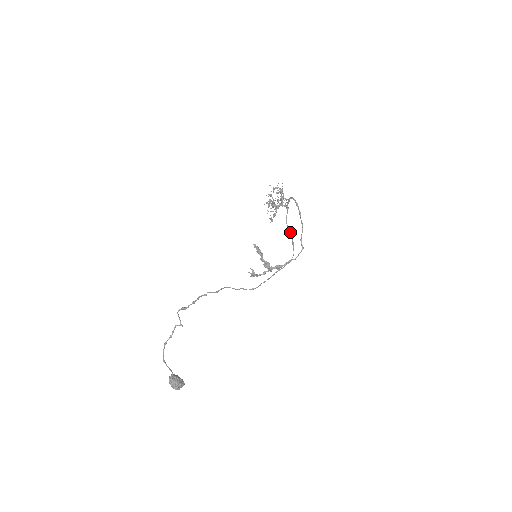
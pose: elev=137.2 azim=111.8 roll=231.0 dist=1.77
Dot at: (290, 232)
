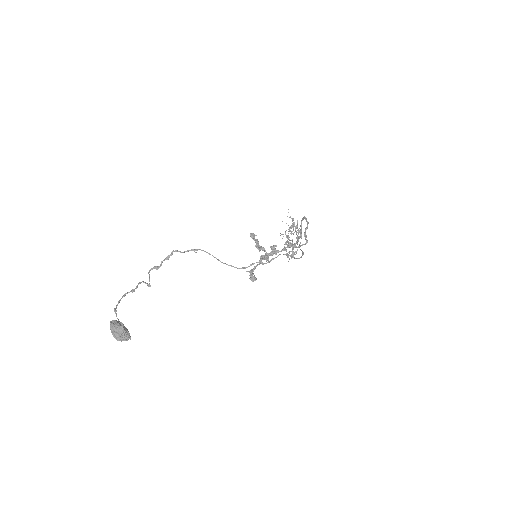
Dot at: (302, 251)
